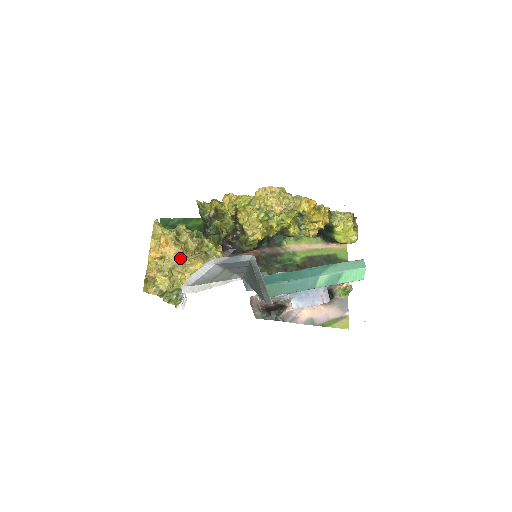
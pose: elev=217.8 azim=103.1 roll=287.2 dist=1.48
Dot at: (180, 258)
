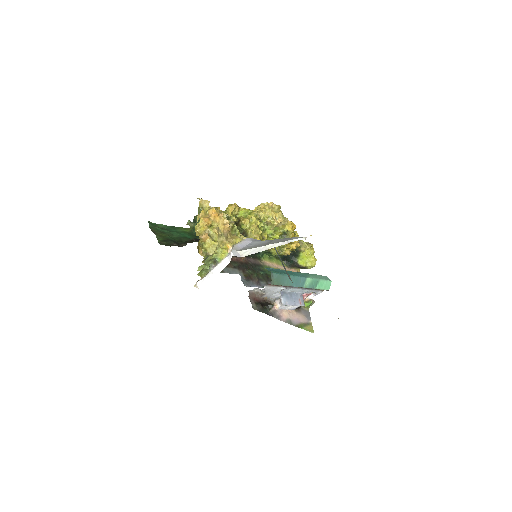
Dot at: (226, 229)
